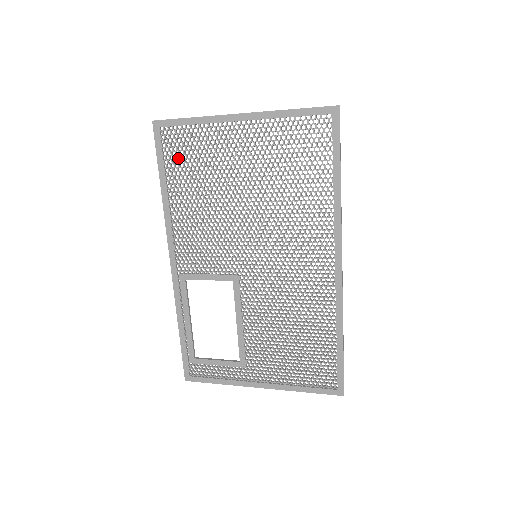
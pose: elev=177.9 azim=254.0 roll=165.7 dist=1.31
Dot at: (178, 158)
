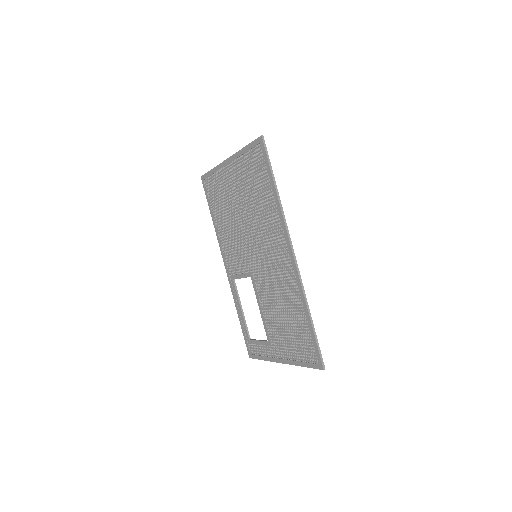
Dot at: (213, 197)
